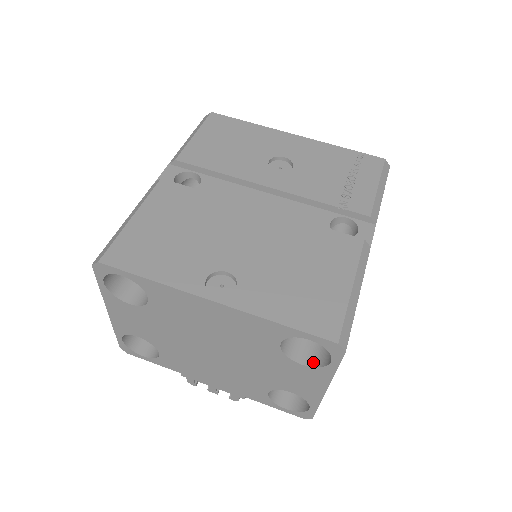
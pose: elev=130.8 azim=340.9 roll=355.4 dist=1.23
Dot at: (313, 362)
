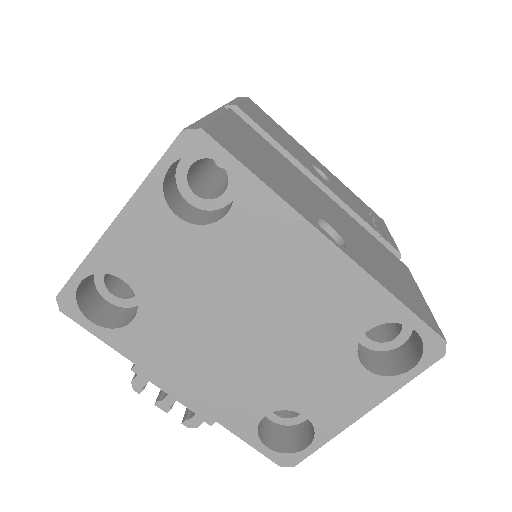
Dot at: (377, 370)
